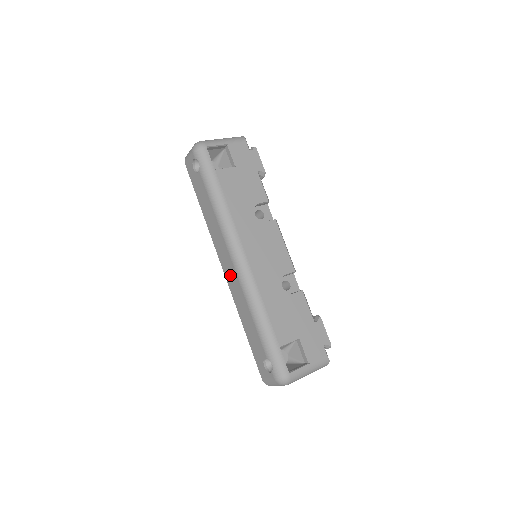
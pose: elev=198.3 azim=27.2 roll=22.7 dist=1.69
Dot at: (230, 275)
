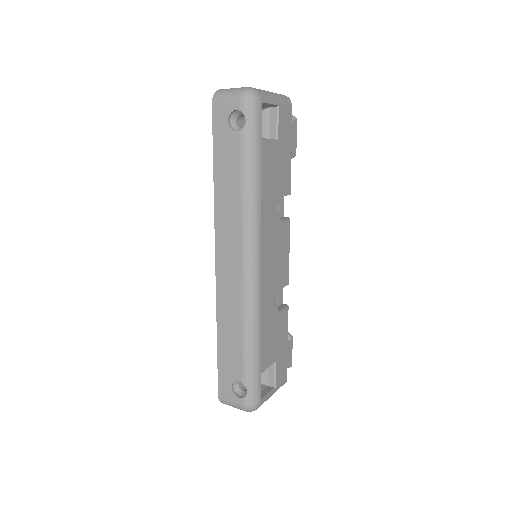
Dot at: (227, 276)
